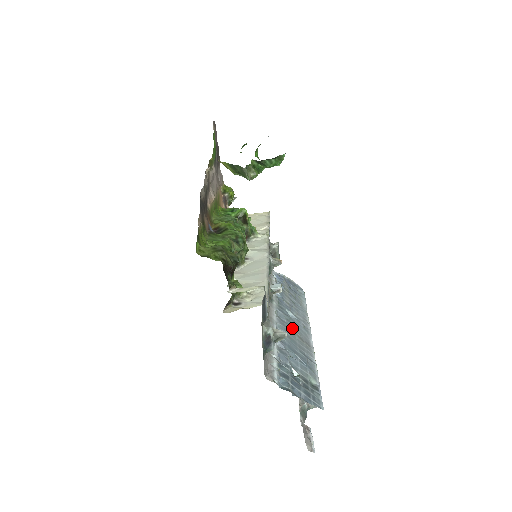
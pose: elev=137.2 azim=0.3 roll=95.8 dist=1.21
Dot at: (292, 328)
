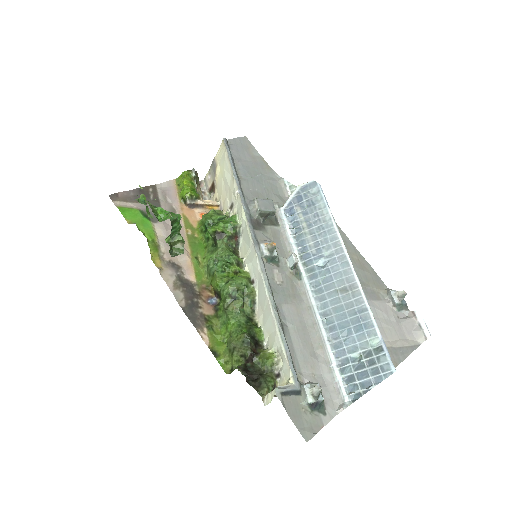
Dot at: (331, 288)
